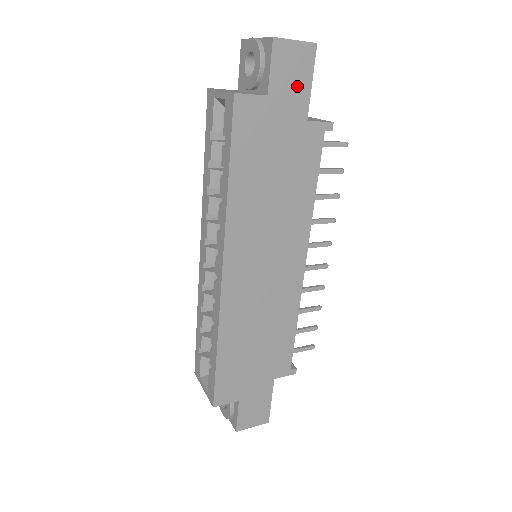
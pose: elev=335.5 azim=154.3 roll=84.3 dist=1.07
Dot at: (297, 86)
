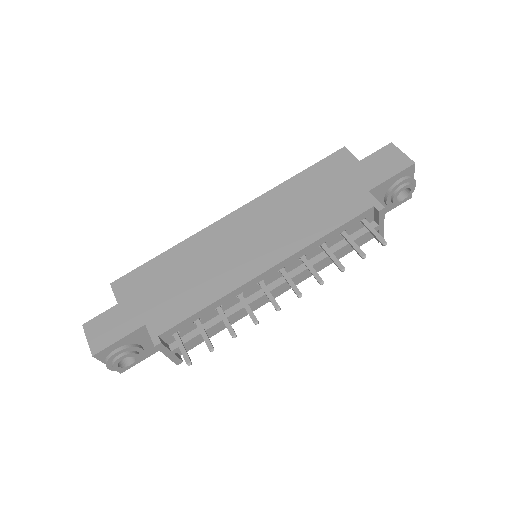
Dot at: (381, 171)
